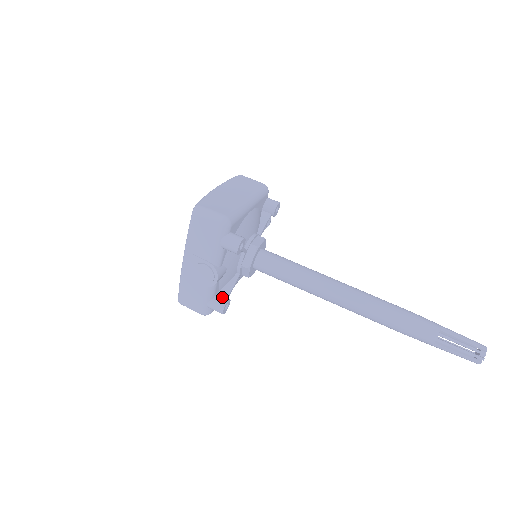
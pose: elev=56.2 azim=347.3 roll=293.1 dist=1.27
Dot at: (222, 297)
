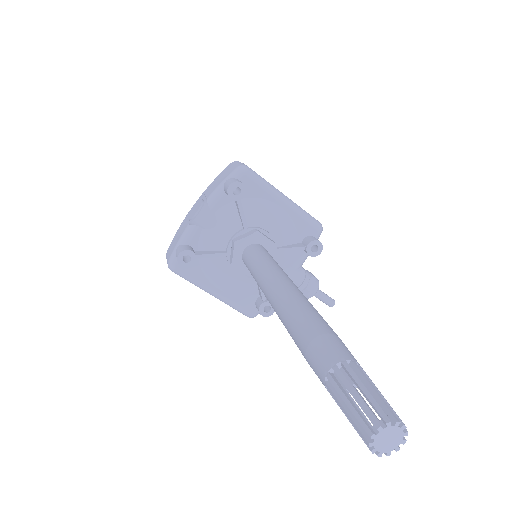
Dot at: (192, 249)
